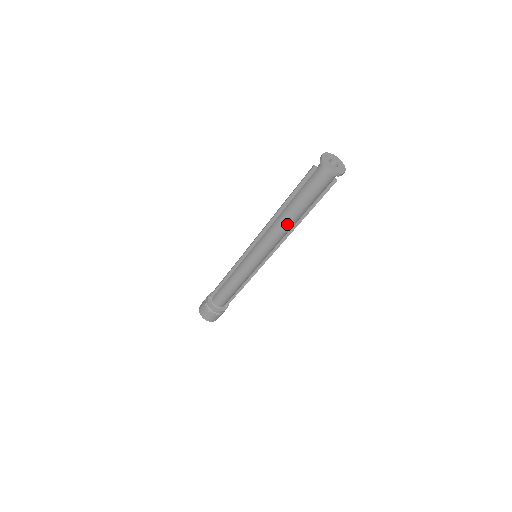
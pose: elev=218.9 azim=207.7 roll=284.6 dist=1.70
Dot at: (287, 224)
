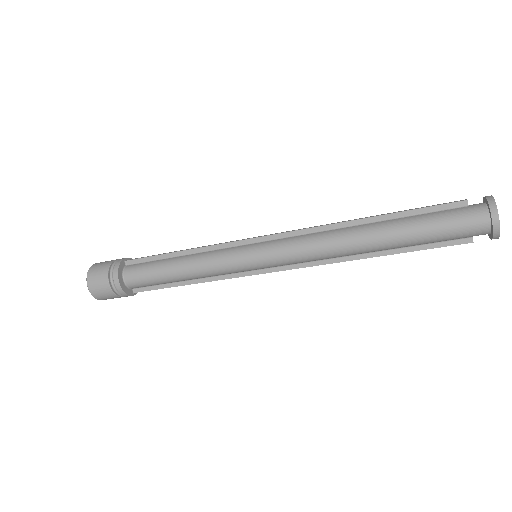
Dot at: (356, 244)
